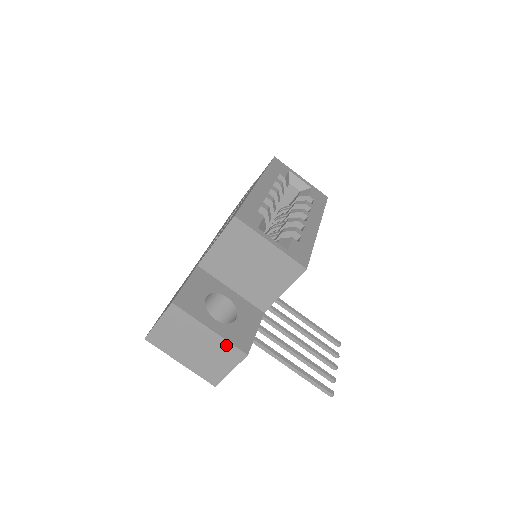
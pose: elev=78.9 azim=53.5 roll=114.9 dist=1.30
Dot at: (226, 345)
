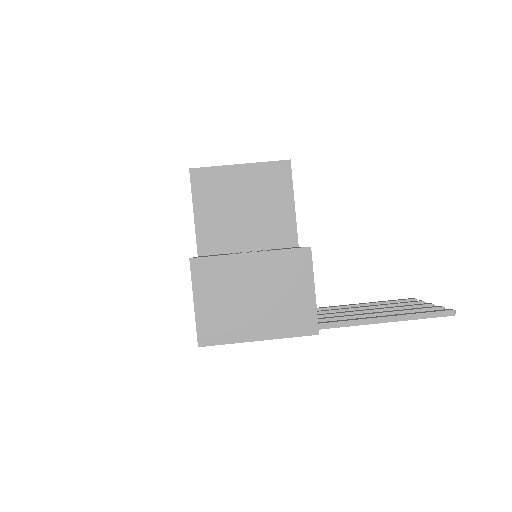
Dot at: (281, 257)
